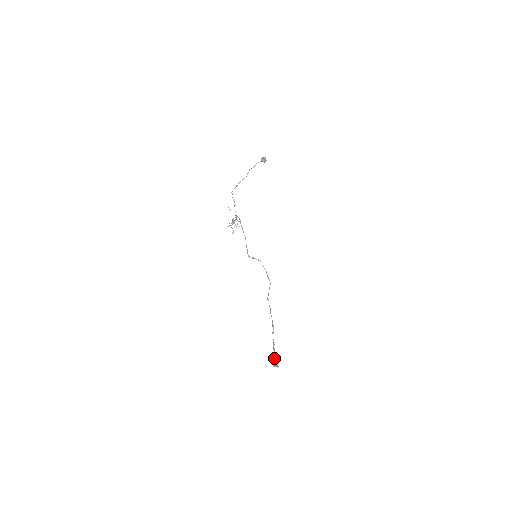
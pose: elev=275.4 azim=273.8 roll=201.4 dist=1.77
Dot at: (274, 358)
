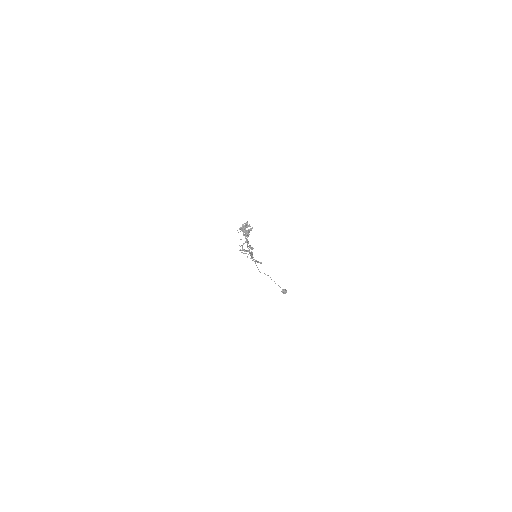
Dot at: (243, 233)
